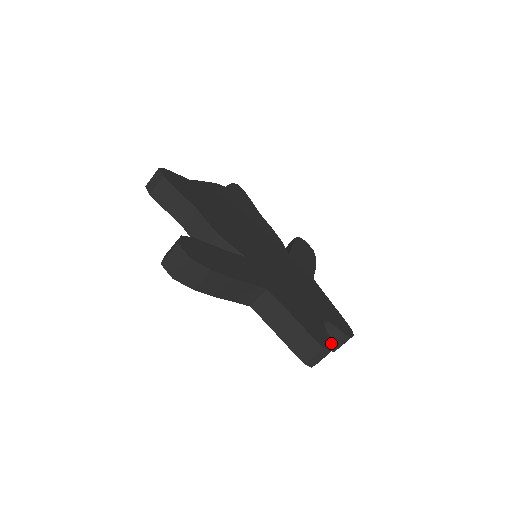
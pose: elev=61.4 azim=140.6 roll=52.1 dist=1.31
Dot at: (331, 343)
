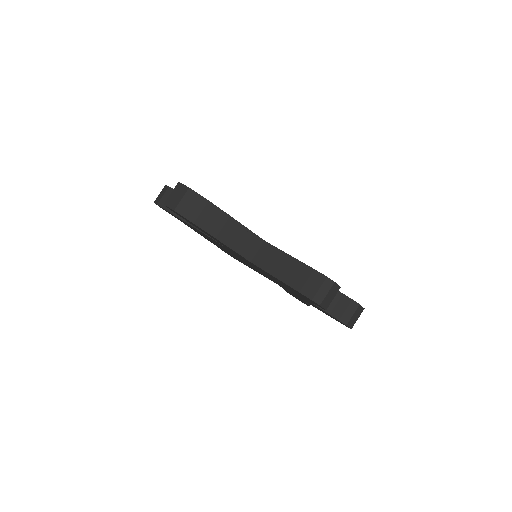
Dot at: occluded
